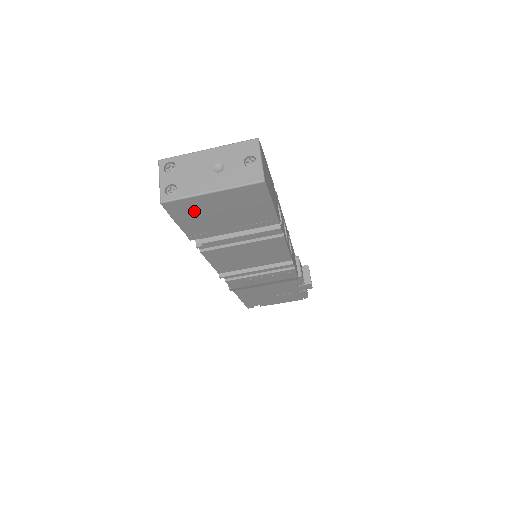
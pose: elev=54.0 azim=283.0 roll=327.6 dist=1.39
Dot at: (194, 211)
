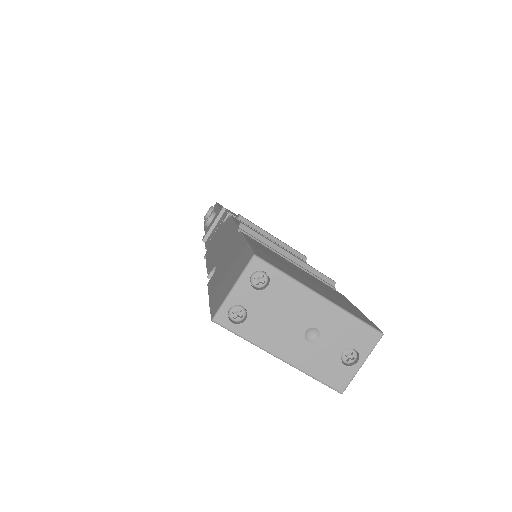
Dot at: occluded
